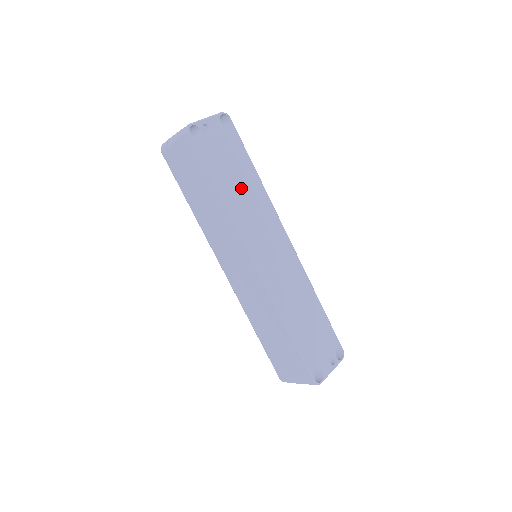
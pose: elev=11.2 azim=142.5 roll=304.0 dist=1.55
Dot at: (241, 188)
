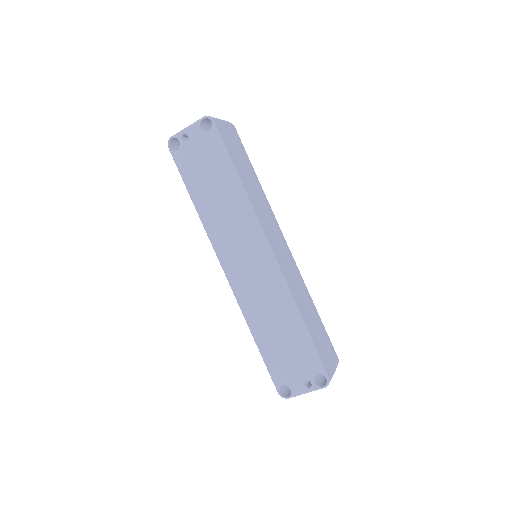
Dot at: (216, 195)
